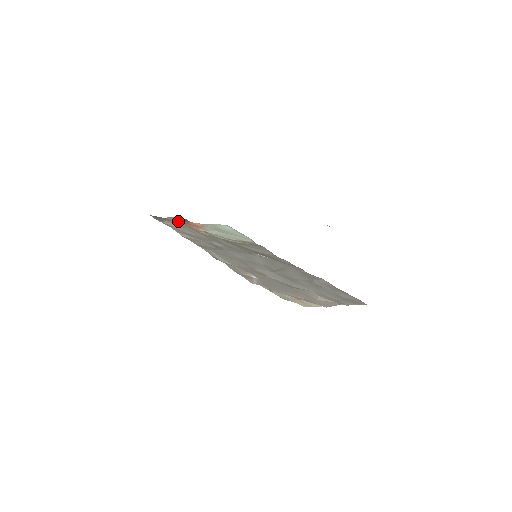
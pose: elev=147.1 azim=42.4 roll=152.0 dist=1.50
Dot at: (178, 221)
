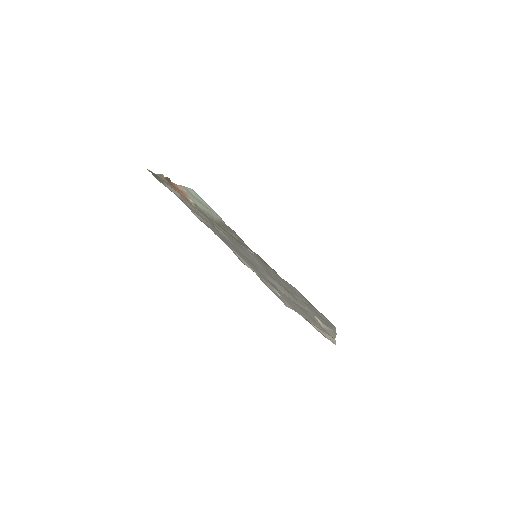
Dot at: (167, 181)
